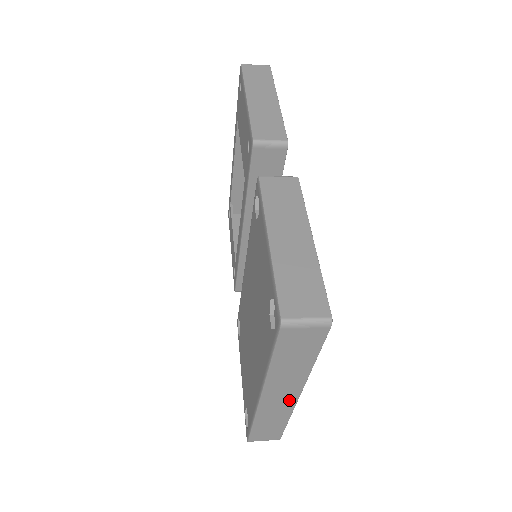
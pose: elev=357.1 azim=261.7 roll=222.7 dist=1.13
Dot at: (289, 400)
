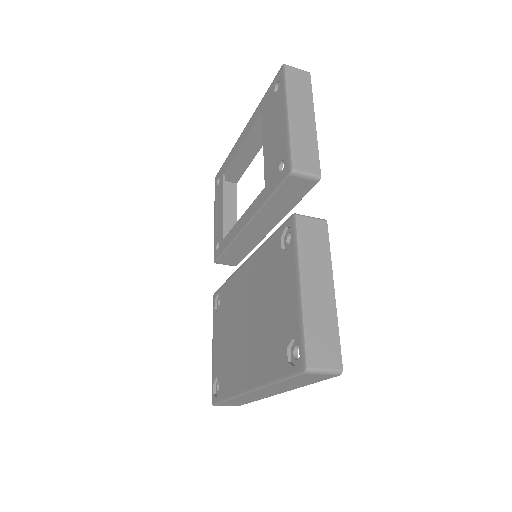
Dot at: (269, 394)
